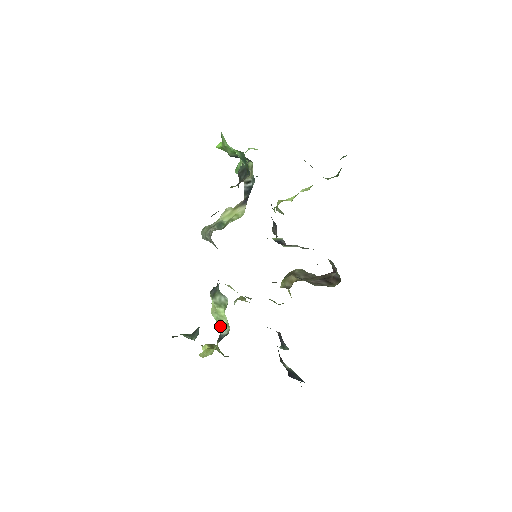
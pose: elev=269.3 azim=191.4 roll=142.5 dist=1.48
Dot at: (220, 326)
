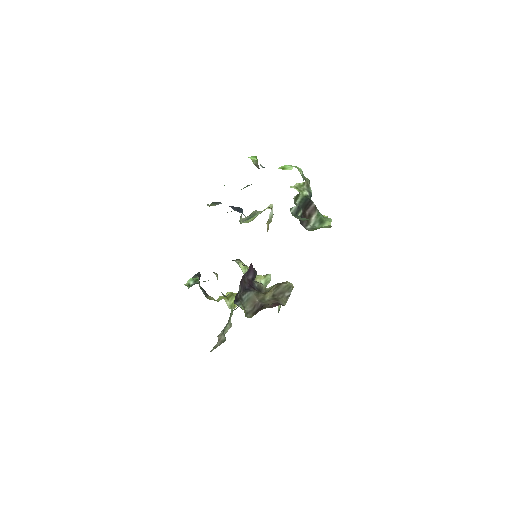
Dot at: occluded
